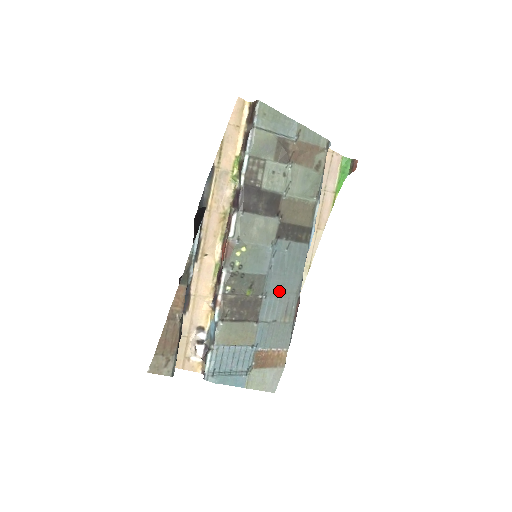
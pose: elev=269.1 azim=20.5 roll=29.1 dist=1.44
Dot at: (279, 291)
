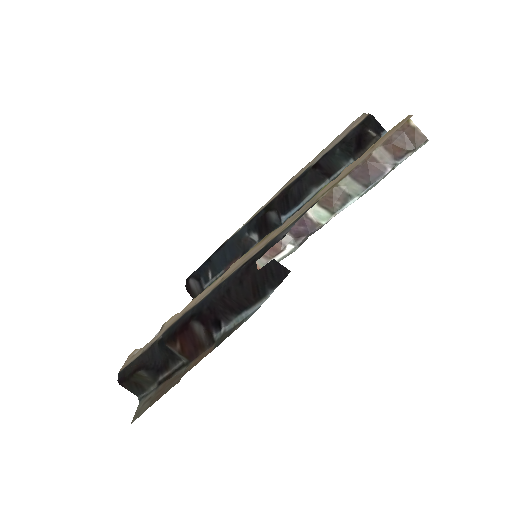
Dot at: occluded
